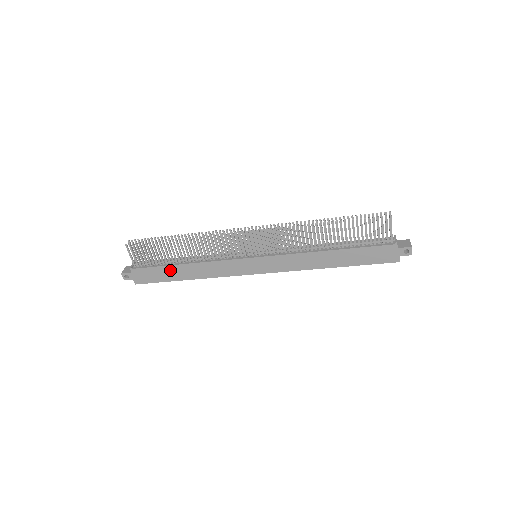
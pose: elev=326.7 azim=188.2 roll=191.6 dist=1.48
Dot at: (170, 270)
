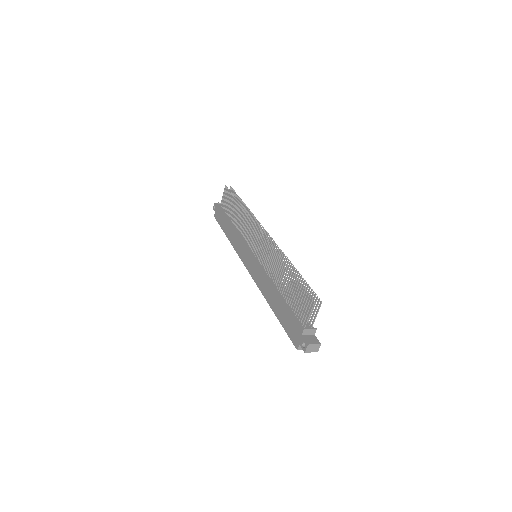
Dot at: (226, 222)
